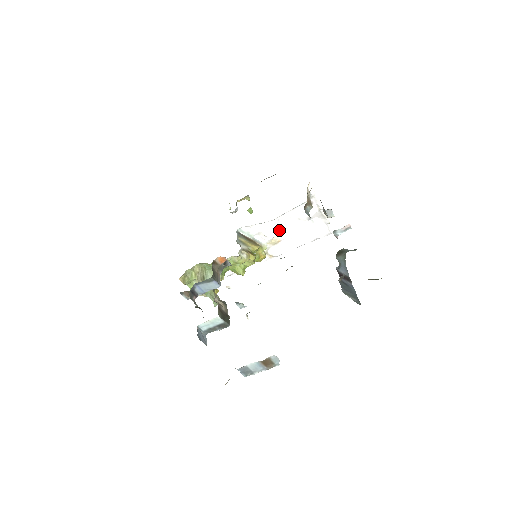
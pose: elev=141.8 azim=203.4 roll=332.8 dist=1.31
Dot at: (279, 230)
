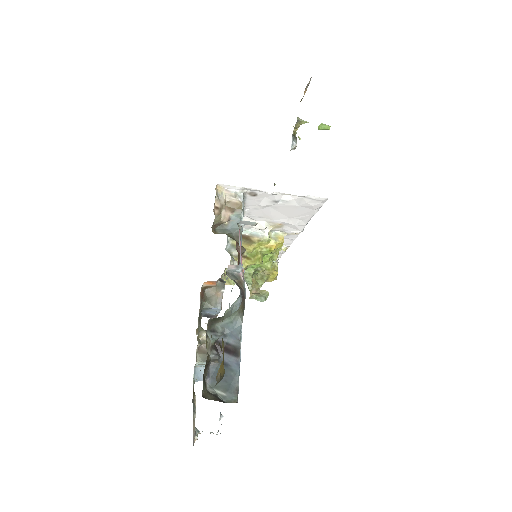
Dot at: (264, 218)
